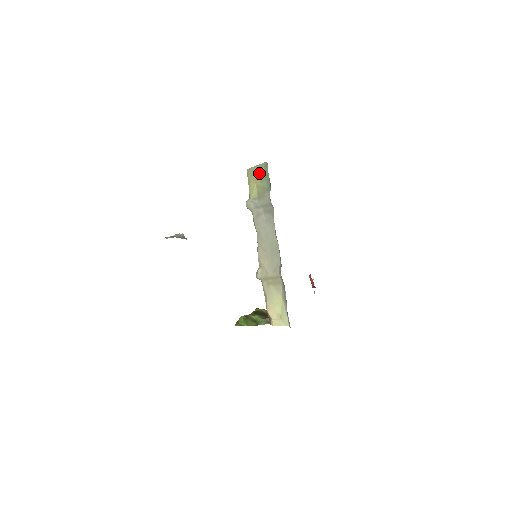
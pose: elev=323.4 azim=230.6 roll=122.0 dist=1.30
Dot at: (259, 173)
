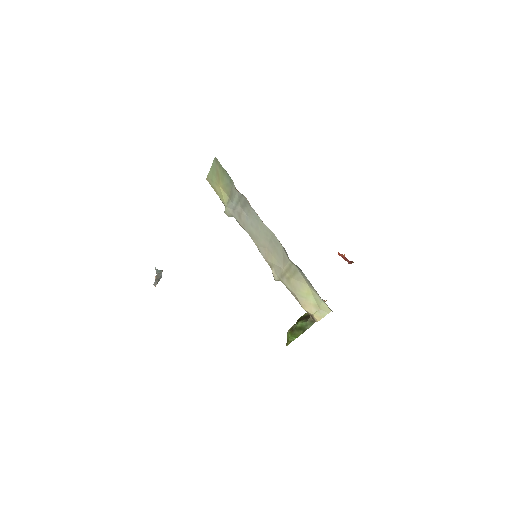
Dot at: (216, 174)
